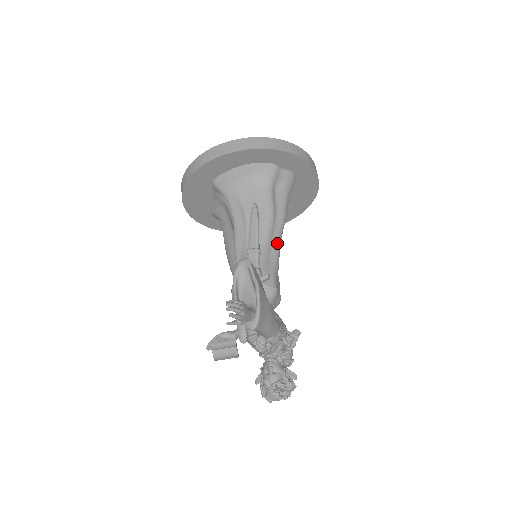
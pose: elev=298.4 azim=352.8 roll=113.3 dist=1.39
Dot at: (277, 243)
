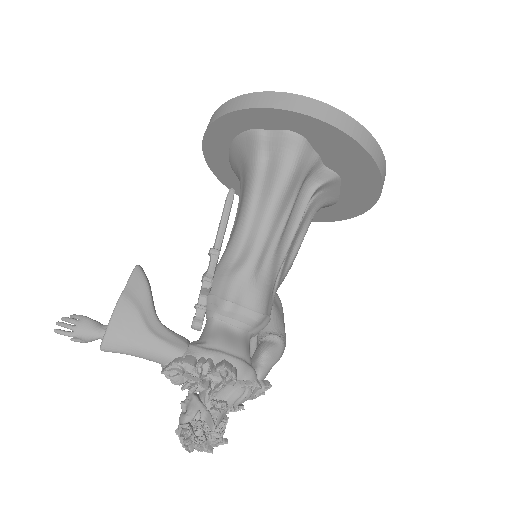
Dot at: (255, 237)
